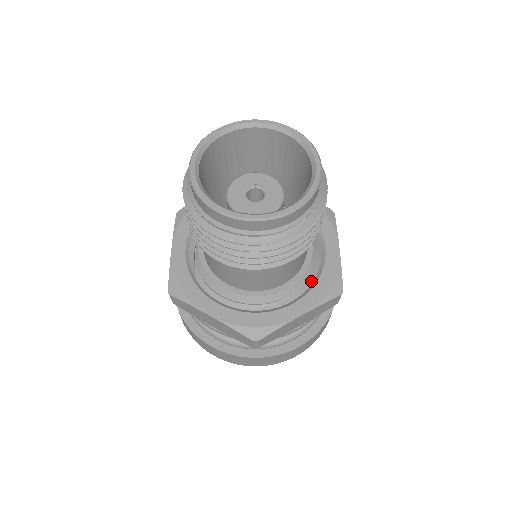
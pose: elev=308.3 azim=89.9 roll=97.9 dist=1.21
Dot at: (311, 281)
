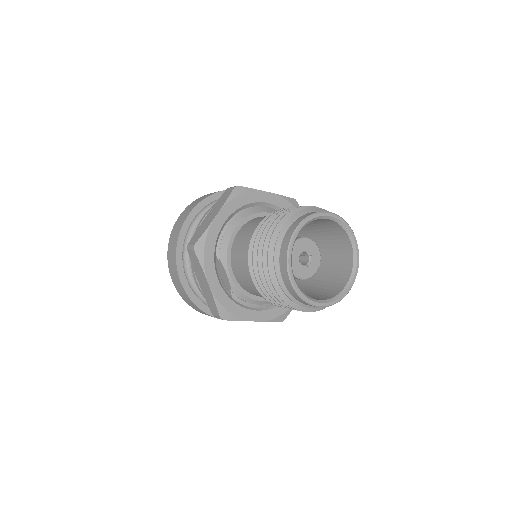
Dot at: occluded
